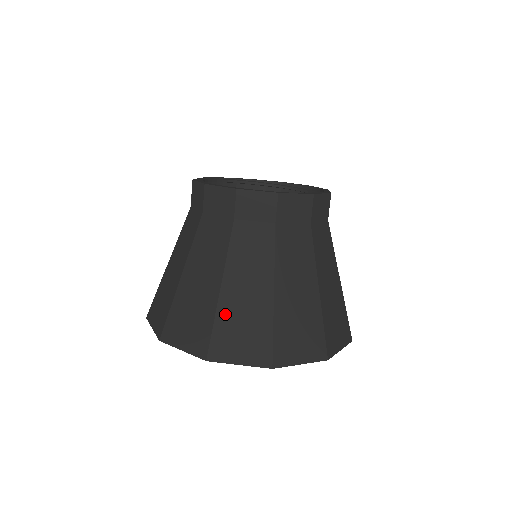
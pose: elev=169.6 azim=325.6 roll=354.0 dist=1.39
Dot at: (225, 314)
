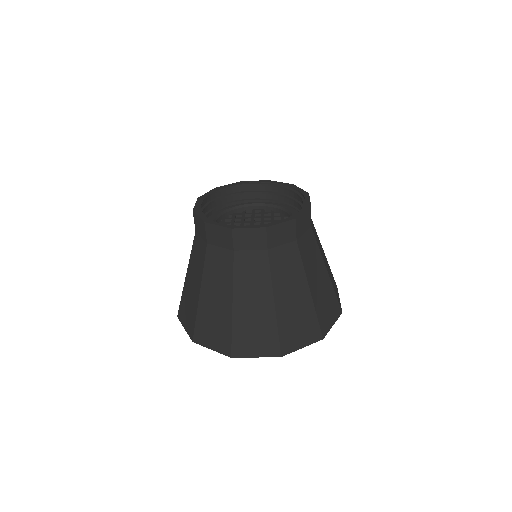
Dot at: (185, 293)
